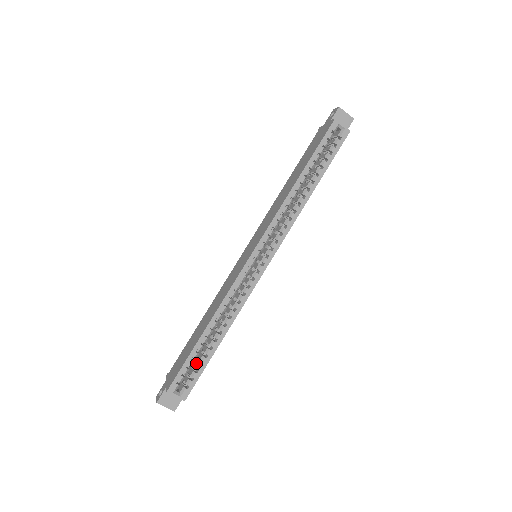
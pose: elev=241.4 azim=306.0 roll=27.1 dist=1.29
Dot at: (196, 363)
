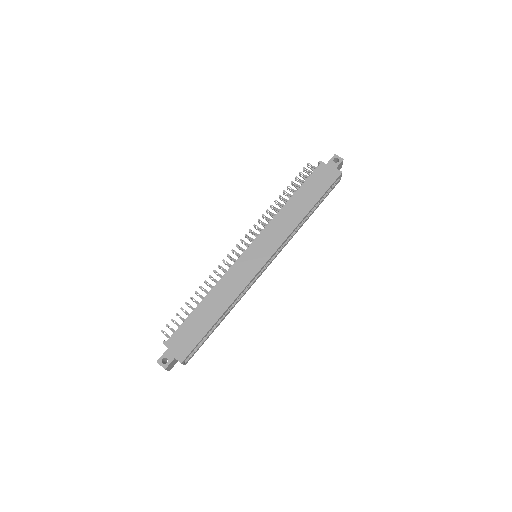
Dot at: occluded
